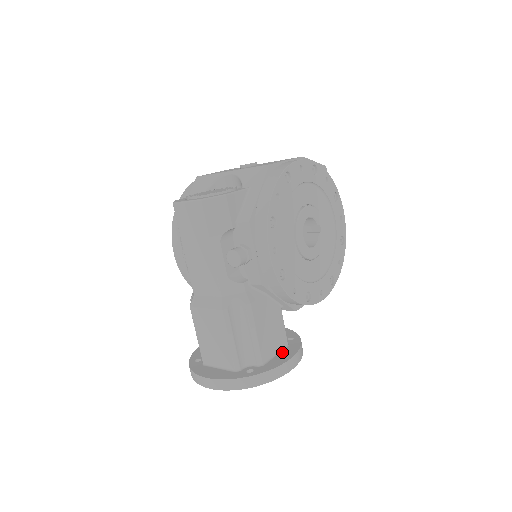
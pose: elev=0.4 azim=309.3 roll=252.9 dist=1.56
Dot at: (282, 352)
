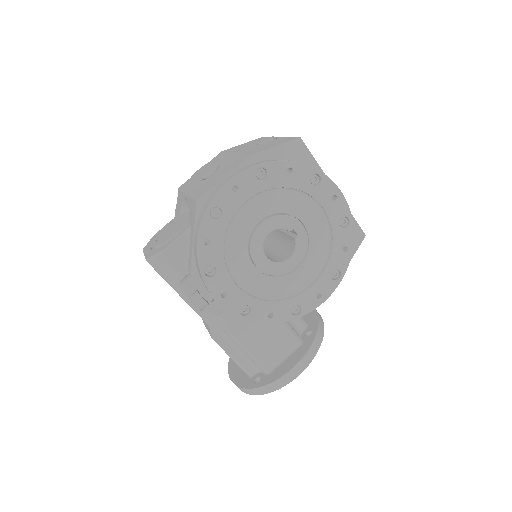
Dot at: (291, 356)
